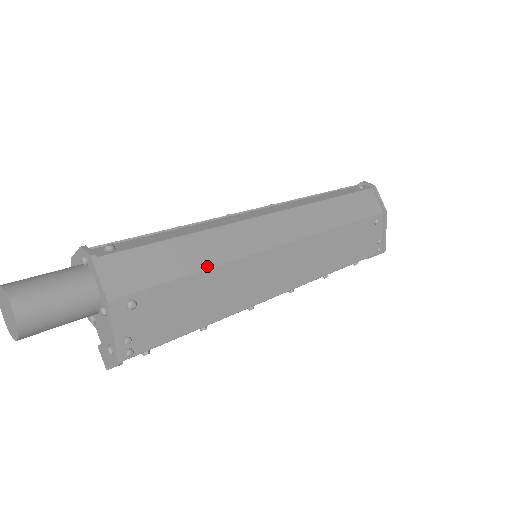
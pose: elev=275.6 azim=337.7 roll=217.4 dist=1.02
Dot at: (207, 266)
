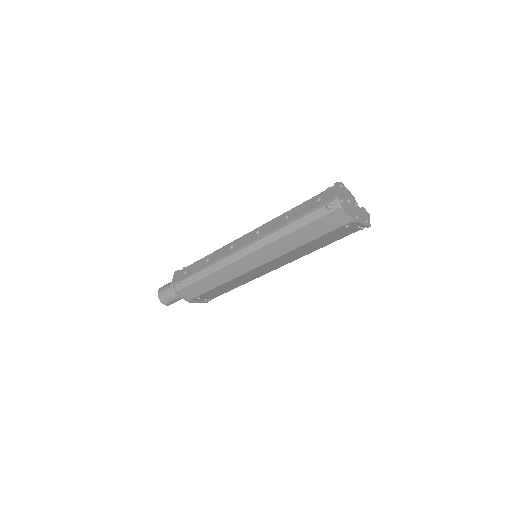
Dot at: (221, 284)
